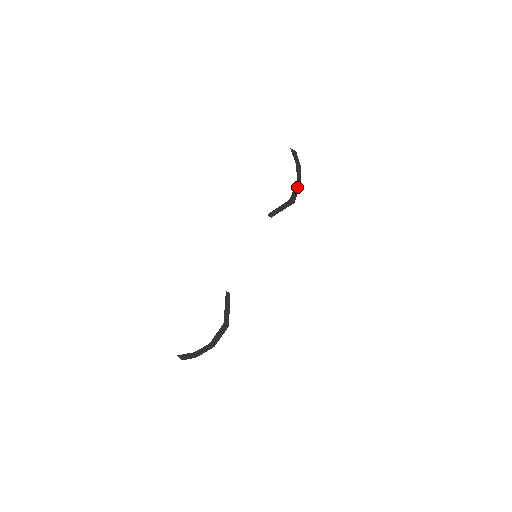
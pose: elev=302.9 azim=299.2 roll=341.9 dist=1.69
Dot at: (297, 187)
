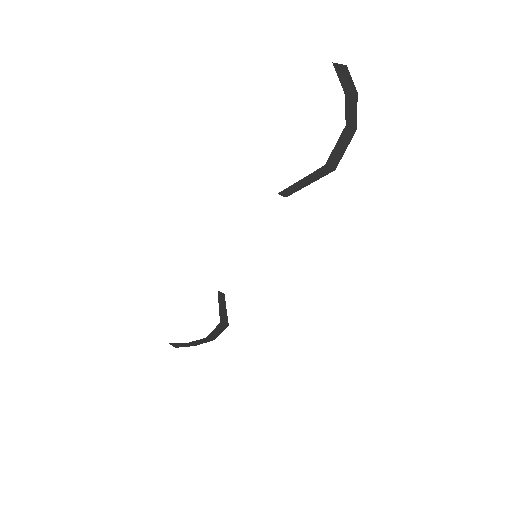
Dot at: (345, 139)
